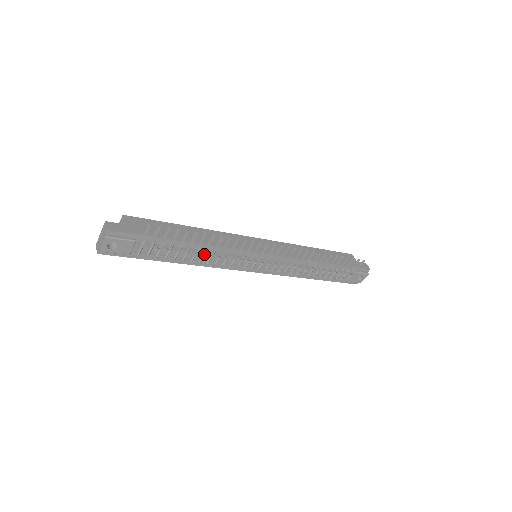
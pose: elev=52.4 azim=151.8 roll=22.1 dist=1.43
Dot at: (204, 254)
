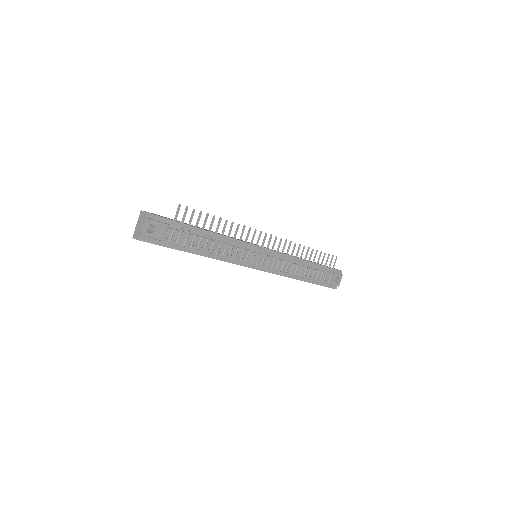
Dot at: (220, 244)
